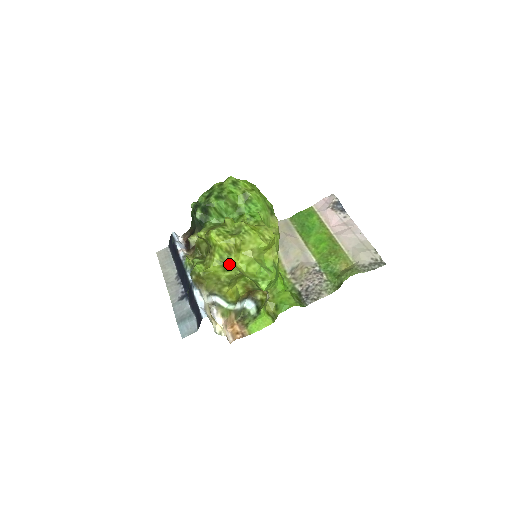
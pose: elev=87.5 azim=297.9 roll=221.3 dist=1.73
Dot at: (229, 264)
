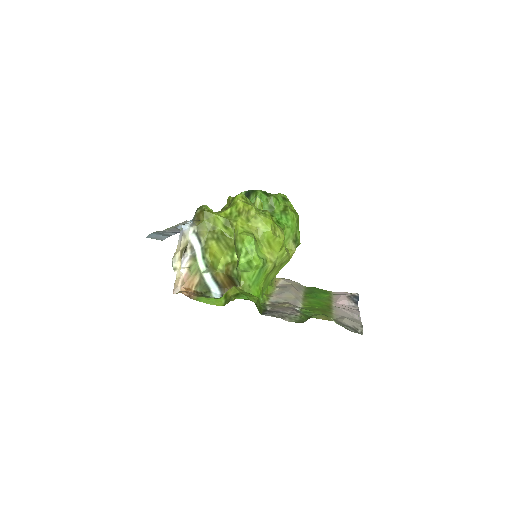
Dot at: (232, 222)
